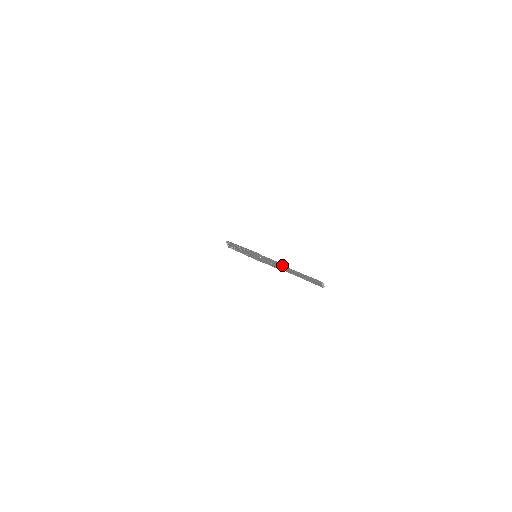
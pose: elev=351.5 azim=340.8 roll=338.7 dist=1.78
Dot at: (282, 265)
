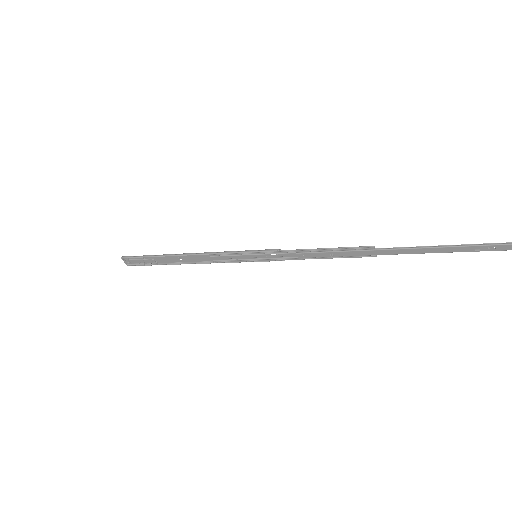
Dot at: (377, 248)
